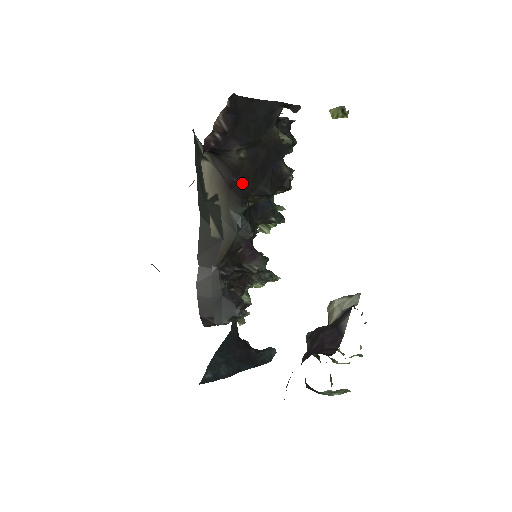
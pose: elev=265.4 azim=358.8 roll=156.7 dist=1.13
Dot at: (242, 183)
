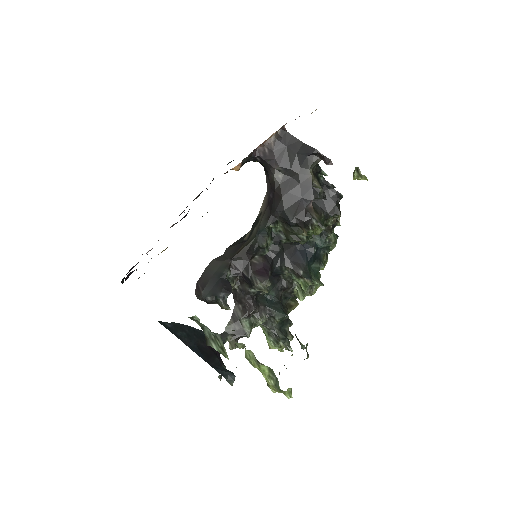
Dot at: (274, 200)
